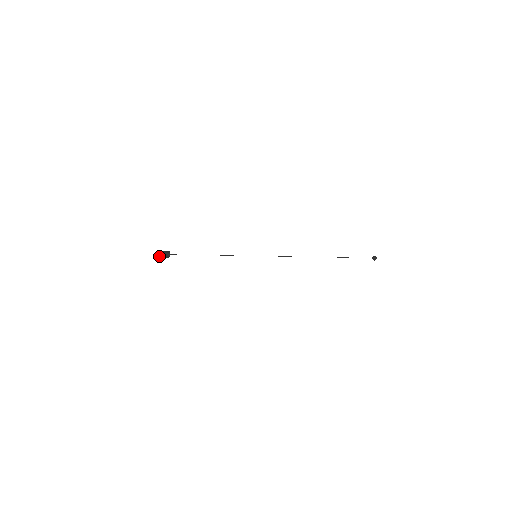
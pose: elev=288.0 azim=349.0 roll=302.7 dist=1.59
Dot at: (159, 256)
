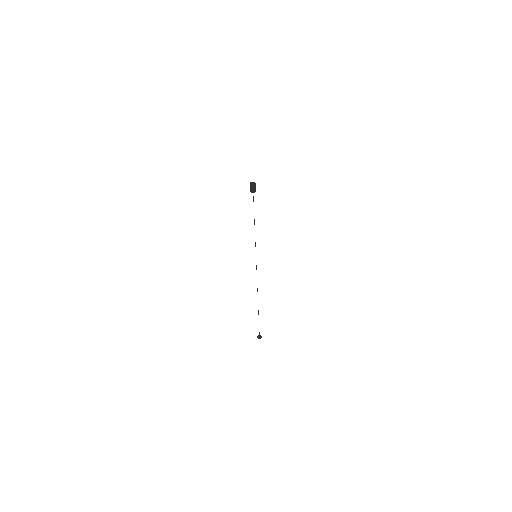
Dot at: (252, 184)
